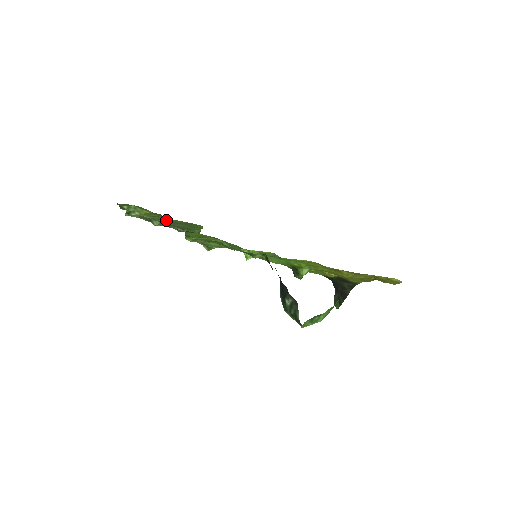
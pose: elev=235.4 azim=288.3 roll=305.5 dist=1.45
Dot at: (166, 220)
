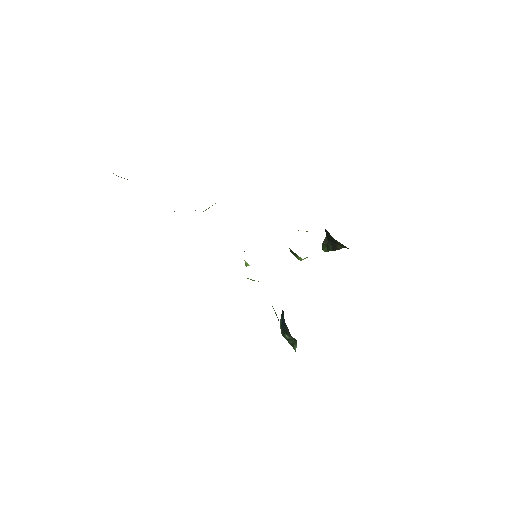
Dot at: occluded
